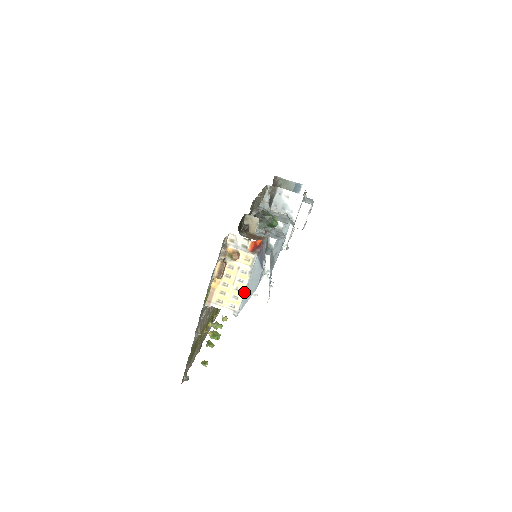
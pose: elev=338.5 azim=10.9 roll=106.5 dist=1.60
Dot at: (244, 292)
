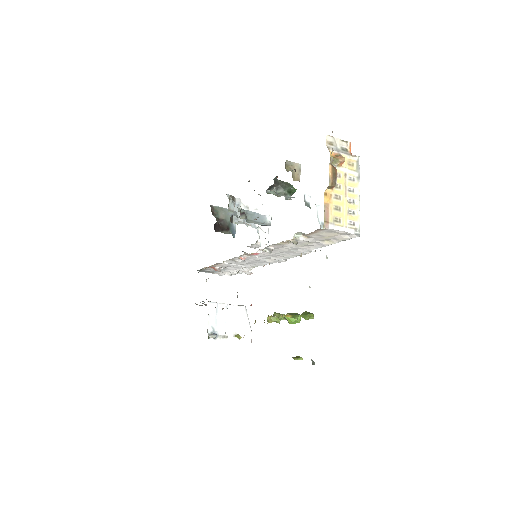
Dot at: (359, 202)
